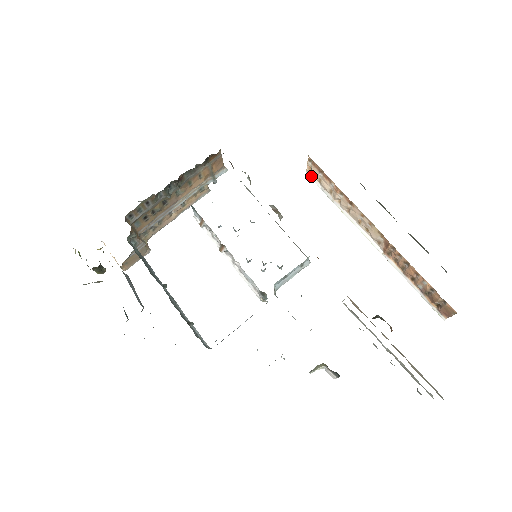
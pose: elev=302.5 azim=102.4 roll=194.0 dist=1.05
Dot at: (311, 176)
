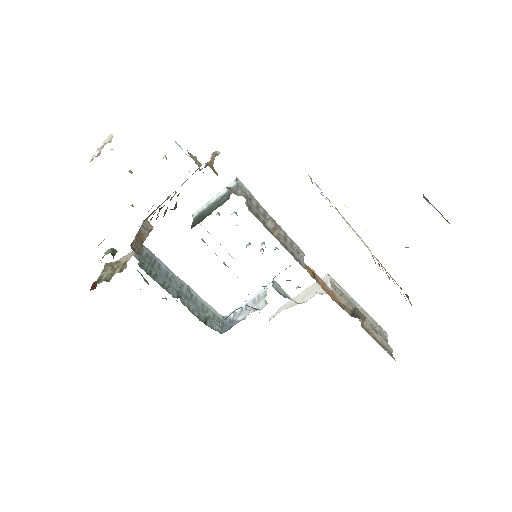
Dot at: (310, 178)
